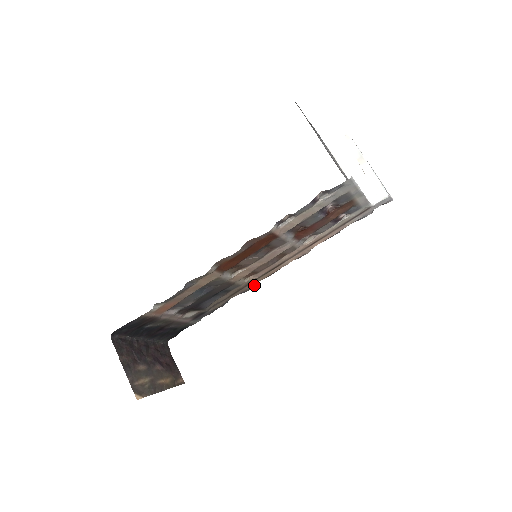
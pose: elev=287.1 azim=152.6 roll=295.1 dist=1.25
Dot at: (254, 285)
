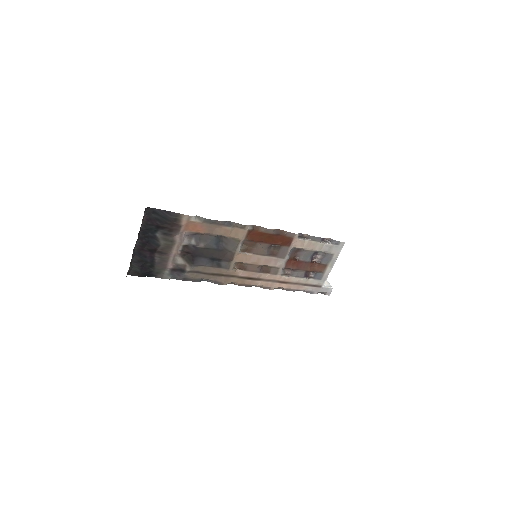
Dot at: (227, 283)
